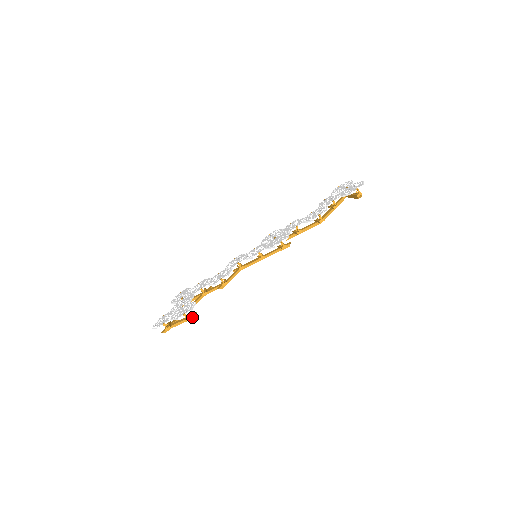
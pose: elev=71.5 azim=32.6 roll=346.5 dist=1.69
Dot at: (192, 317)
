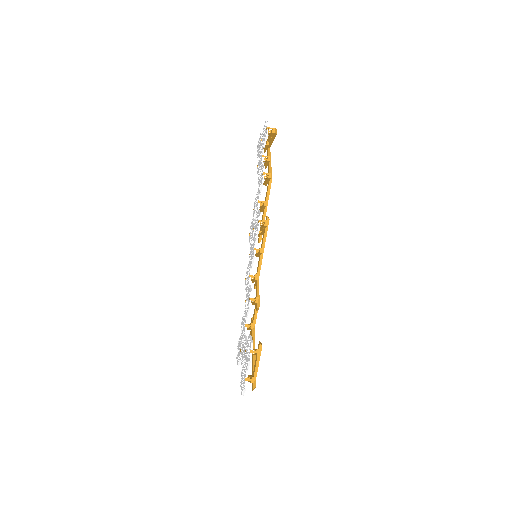
Dot at: (260, 348)
